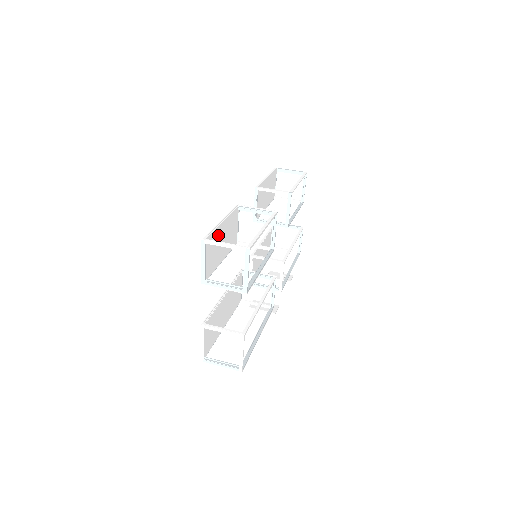
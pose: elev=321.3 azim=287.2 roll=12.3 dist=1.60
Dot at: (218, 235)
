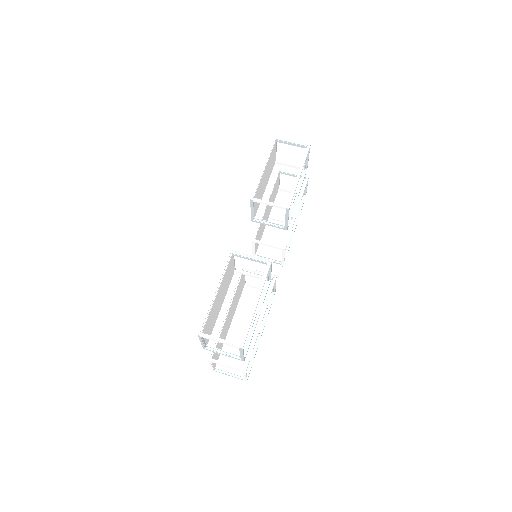
Dot at: (214, 306)
